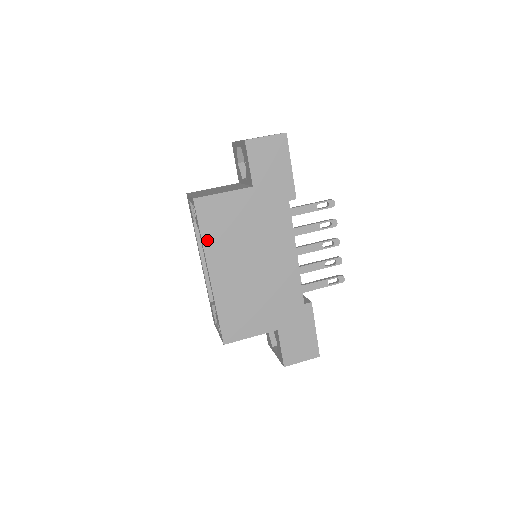
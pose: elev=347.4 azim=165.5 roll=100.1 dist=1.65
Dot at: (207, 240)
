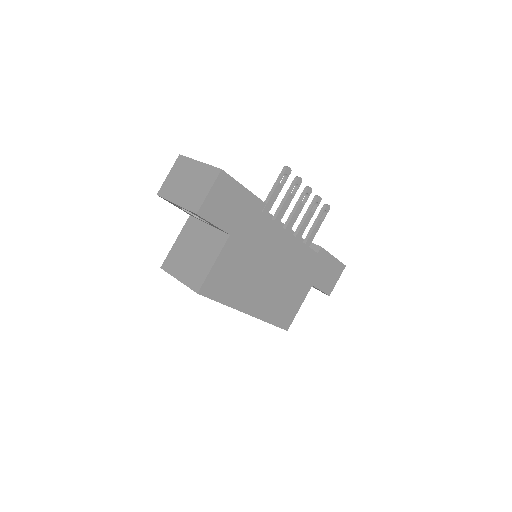
Dot at: (229, 301)
